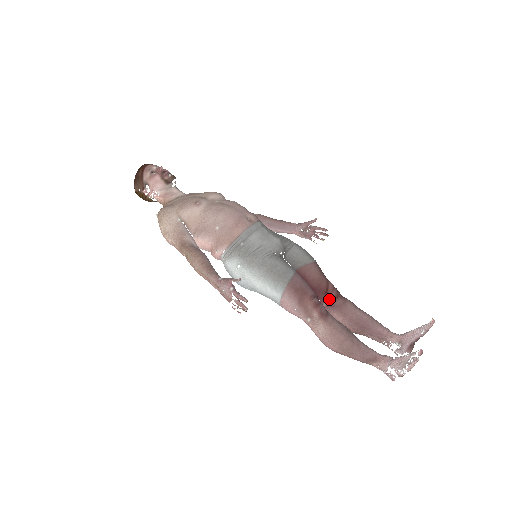
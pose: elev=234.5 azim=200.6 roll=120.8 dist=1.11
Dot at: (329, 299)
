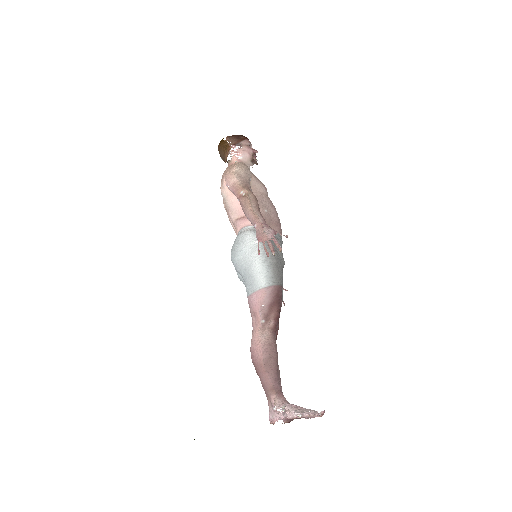
Dot at: occluded
